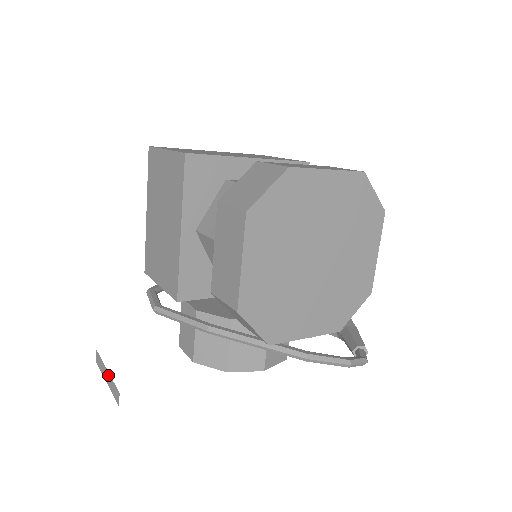
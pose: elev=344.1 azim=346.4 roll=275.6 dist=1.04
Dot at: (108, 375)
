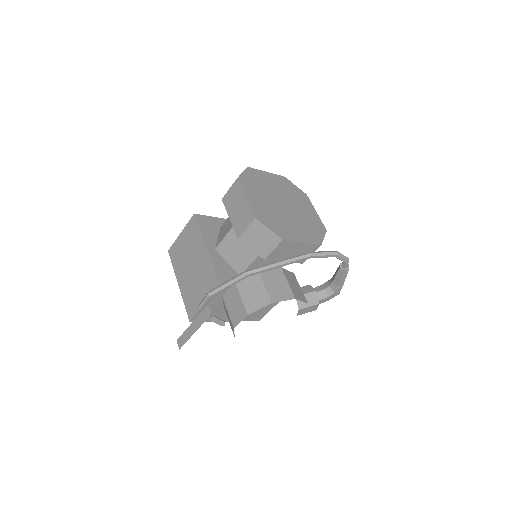
Dot at: (195, 322)
